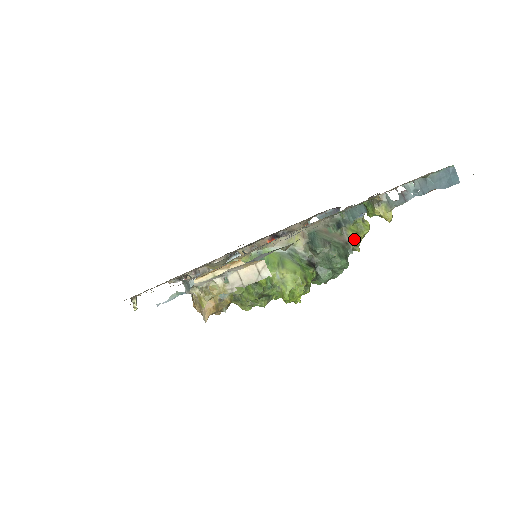
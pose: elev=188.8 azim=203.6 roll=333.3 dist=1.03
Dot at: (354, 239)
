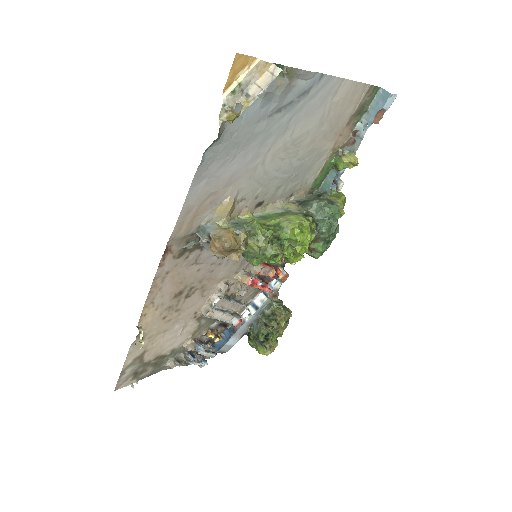
Dot at: (336, 200)
